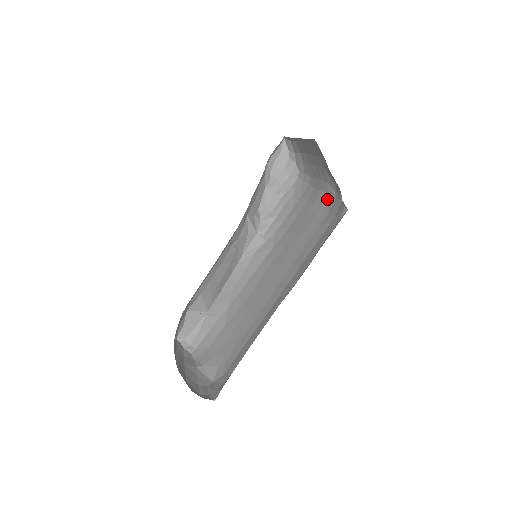
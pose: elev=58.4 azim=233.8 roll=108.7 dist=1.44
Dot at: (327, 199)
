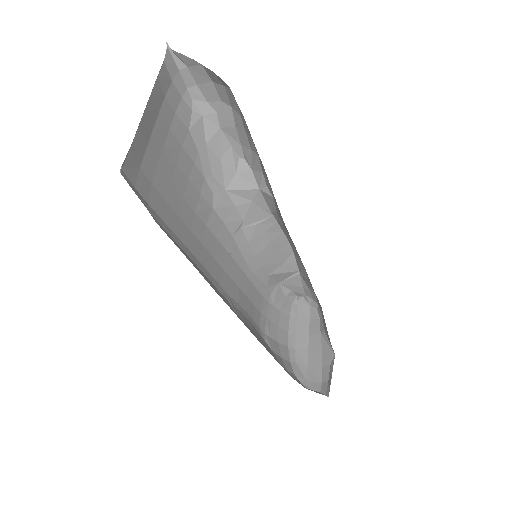
Dot at: occluded
